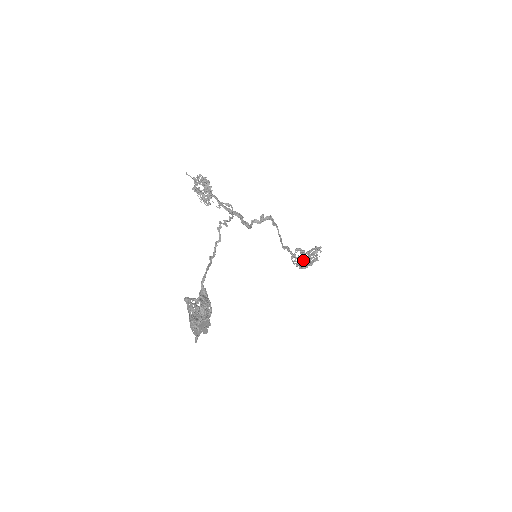
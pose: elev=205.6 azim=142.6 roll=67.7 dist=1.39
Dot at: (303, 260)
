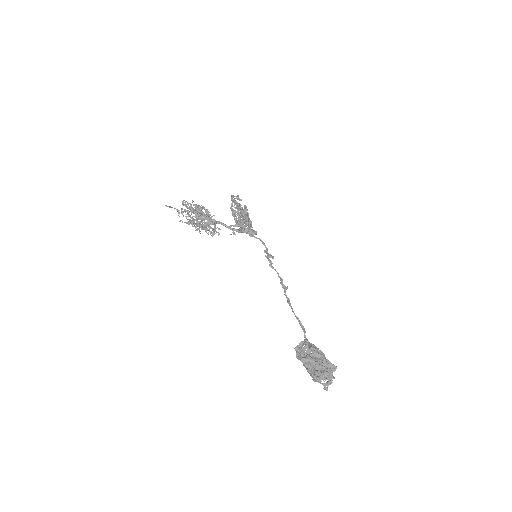
Dot at: occluded
